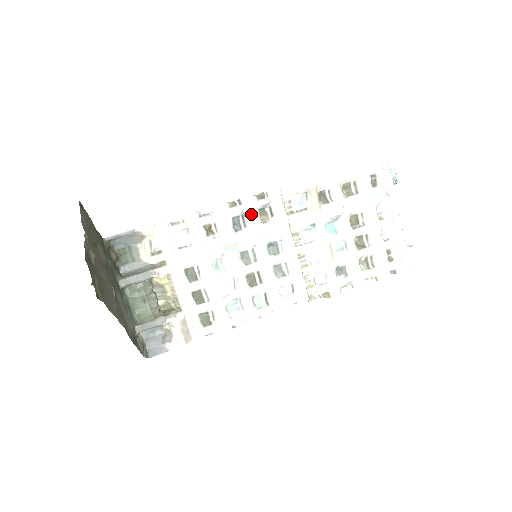
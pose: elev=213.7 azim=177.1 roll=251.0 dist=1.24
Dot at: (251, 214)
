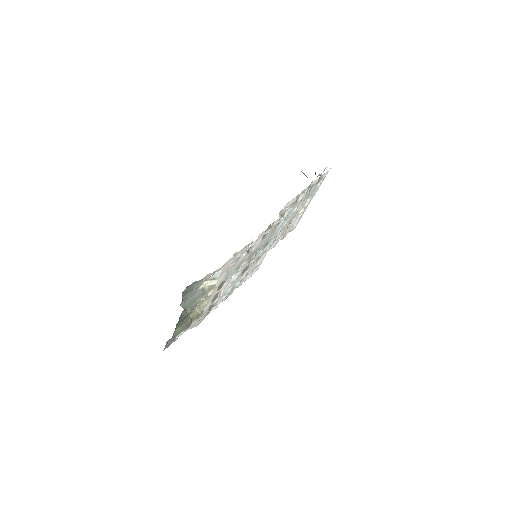
Dot at: occluded
